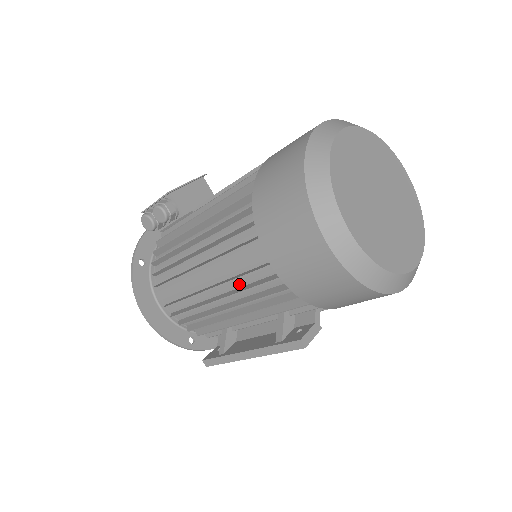
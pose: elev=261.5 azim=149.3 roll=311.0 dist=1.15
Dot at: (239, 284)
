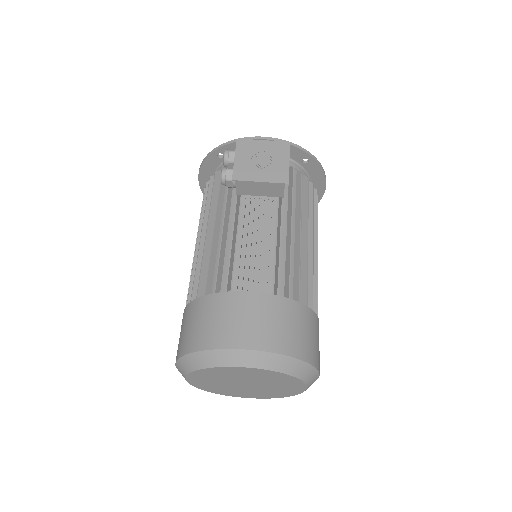
Dot at: occluded
